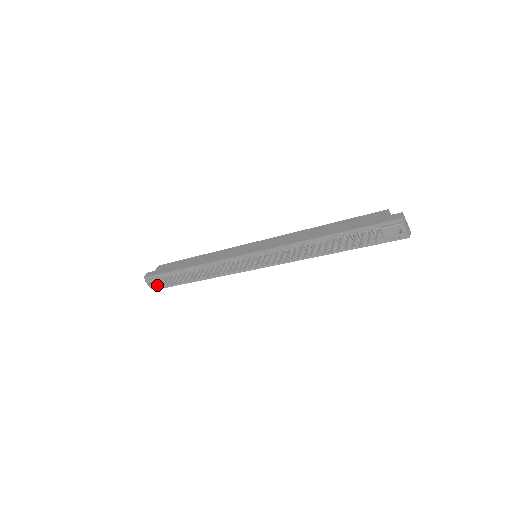
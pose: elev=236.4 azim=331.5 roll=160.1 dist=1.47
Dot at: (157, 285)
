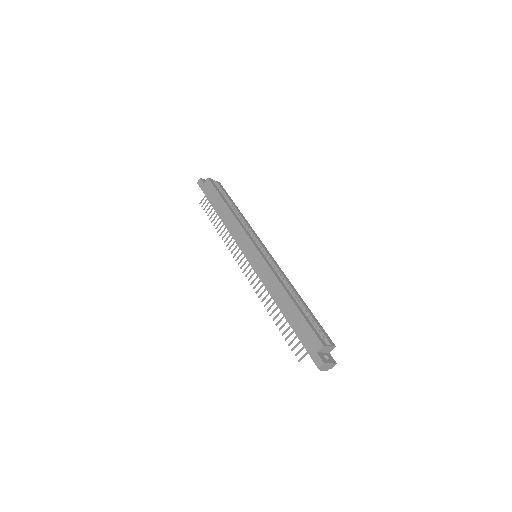
Dot at: occluded
